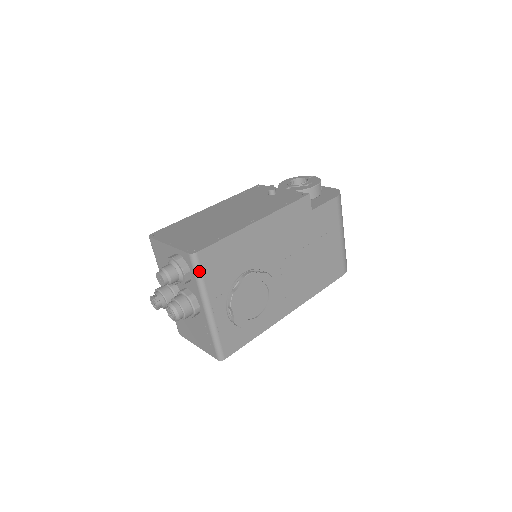
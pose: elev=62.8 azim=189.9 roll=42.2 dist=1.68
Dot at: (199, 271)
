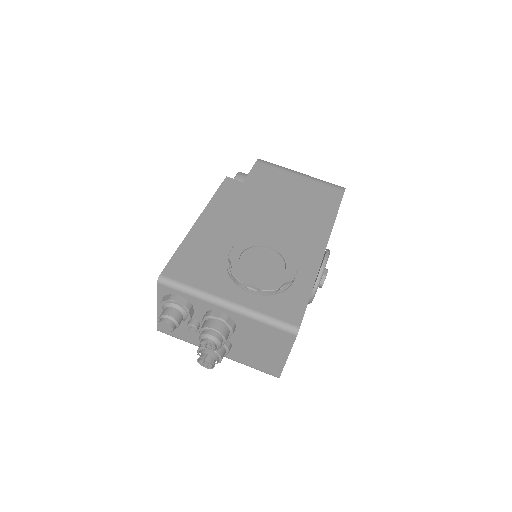
Dot at: (179, 285)
